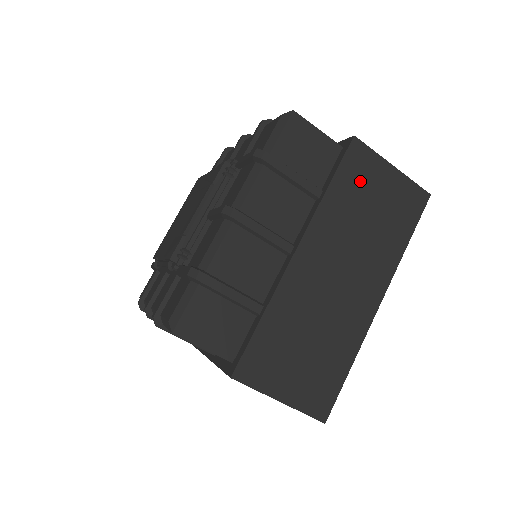
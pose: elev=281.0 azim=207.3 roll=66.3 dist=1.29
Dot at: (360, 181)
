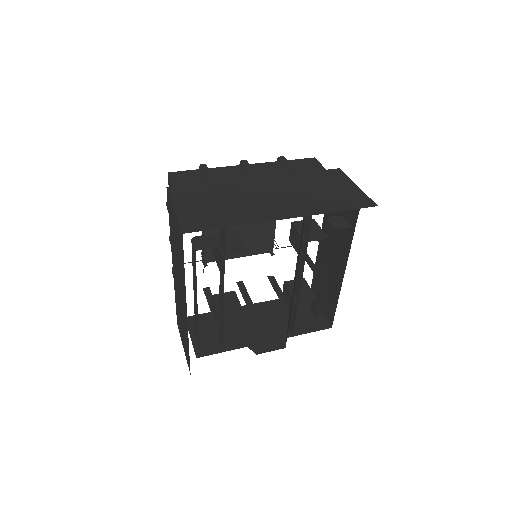
Dot at: (327, 180)
